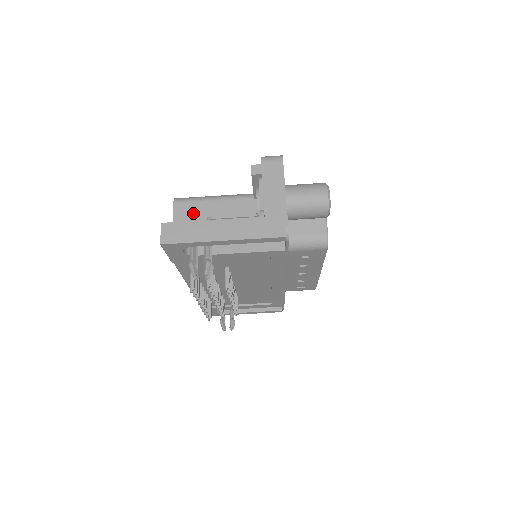
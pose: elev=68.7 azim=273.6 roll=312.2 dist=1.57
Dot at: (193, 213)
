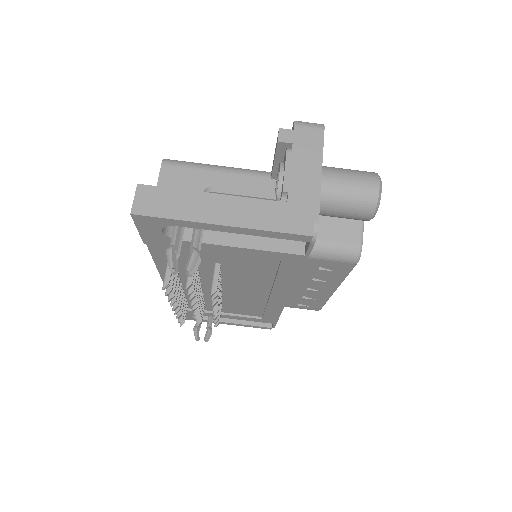
Dot at: (186, 182)
